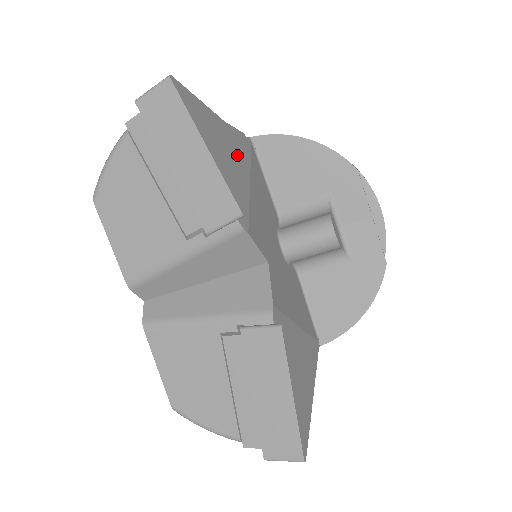
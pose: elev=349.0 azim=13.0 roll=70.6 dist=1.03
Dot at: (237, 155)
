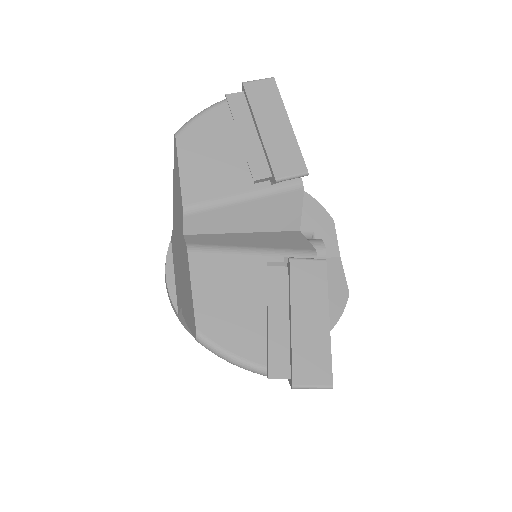
Dot at: occluded
